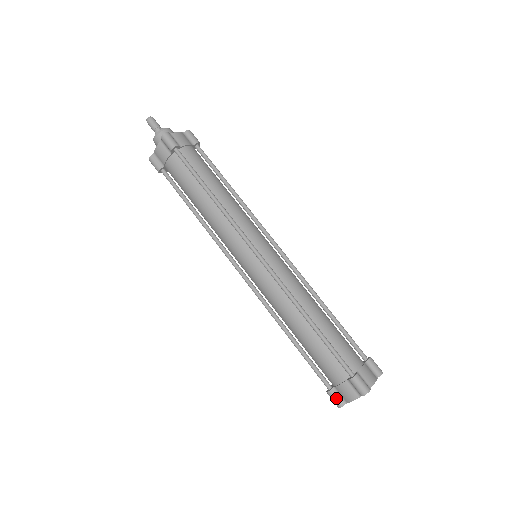
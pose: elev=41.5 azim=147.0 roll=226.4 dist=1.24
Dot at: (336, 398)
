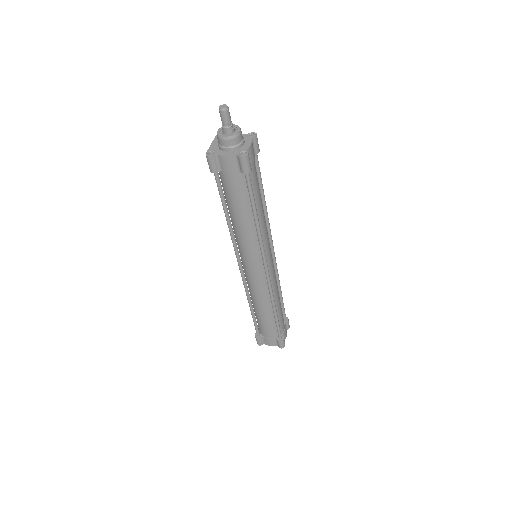
Dot at: (260, 342)
